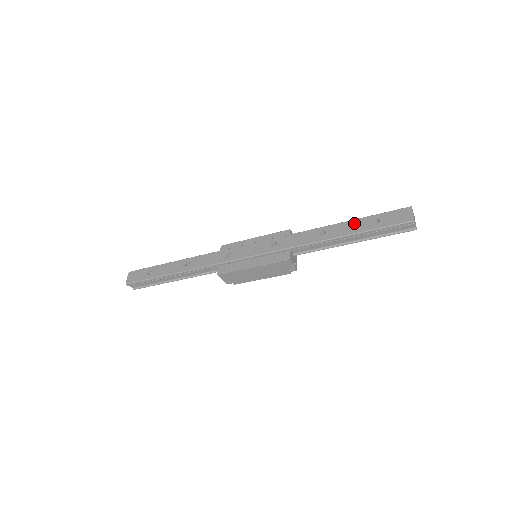
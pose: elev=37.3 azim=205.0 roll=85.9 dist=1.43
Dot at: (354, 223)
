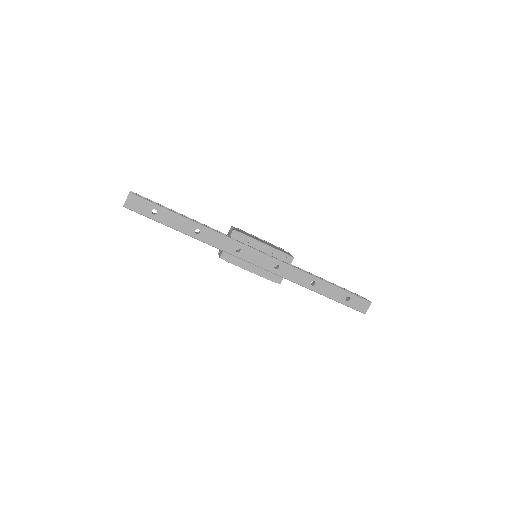
Dot at: (336, 290)
